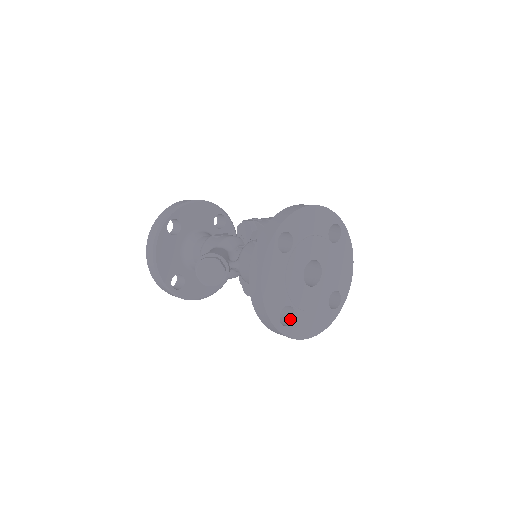
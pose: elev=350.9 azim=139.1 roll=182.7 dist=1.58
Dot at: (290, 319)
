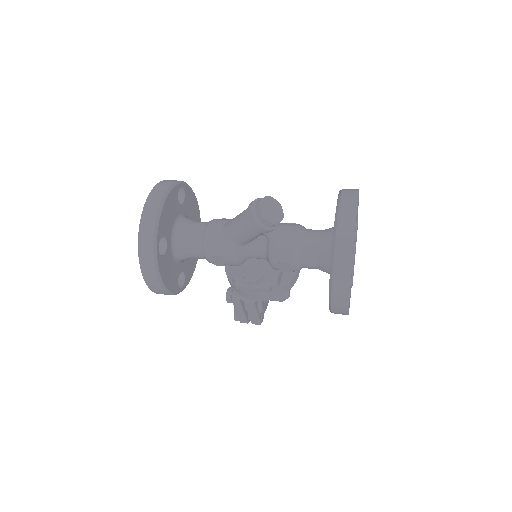
Dot at: occluded
